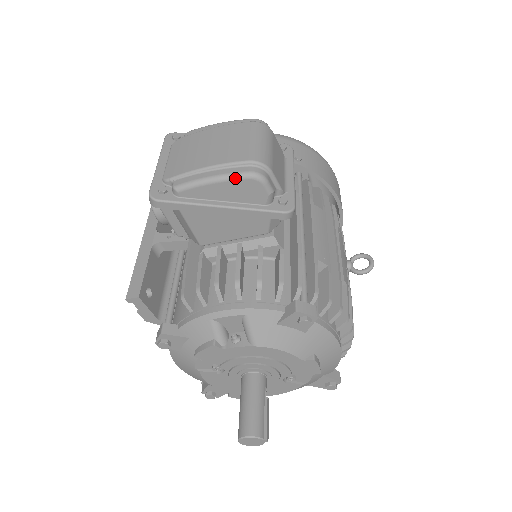
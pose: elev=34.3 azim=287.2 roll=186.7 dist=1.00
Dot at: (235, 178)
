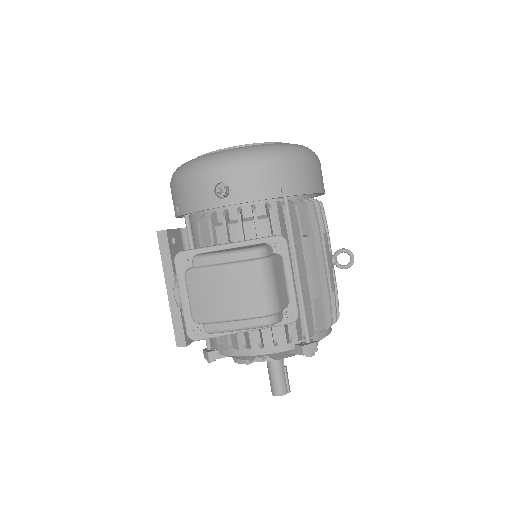
Dot at: (254, 328)
